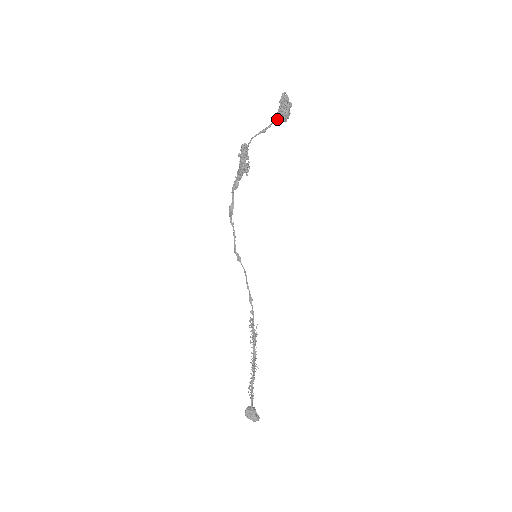
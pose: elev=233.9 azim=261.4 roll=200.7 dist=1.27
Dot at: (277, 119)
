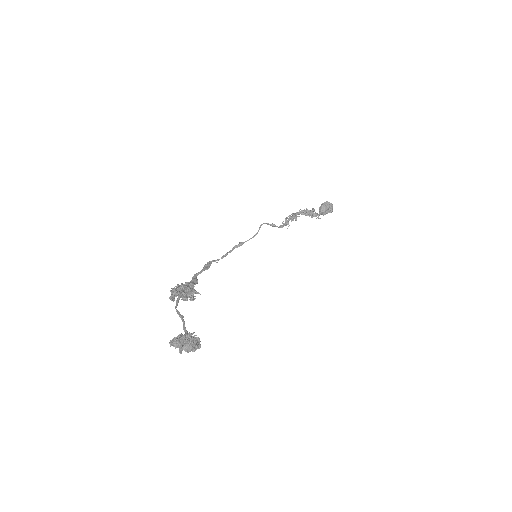
Dot at: (187, 333)
